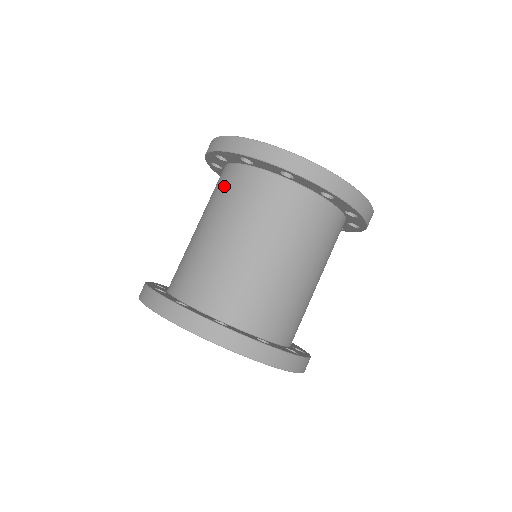
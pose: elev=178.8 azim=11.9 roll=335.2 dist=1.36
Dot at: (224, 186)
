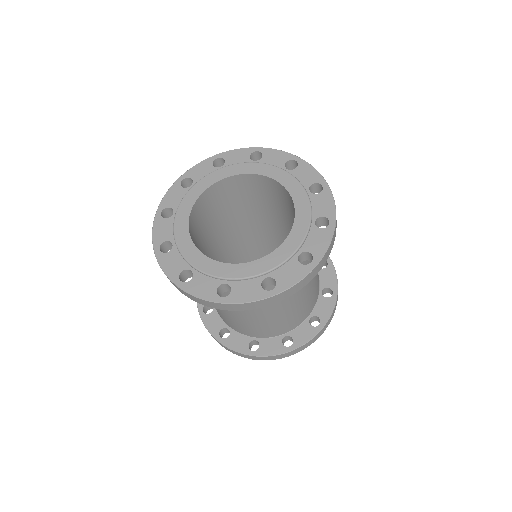
Dot at: occluded
